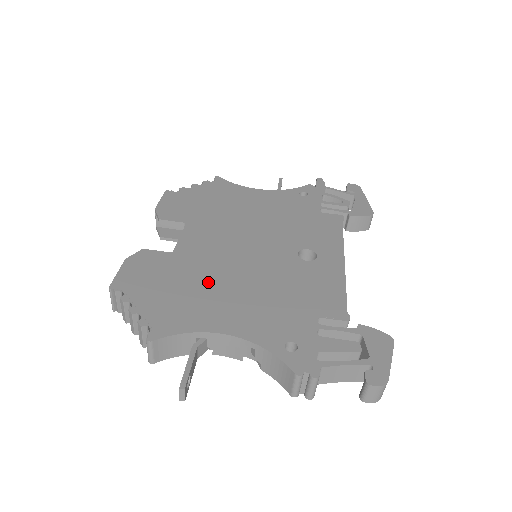
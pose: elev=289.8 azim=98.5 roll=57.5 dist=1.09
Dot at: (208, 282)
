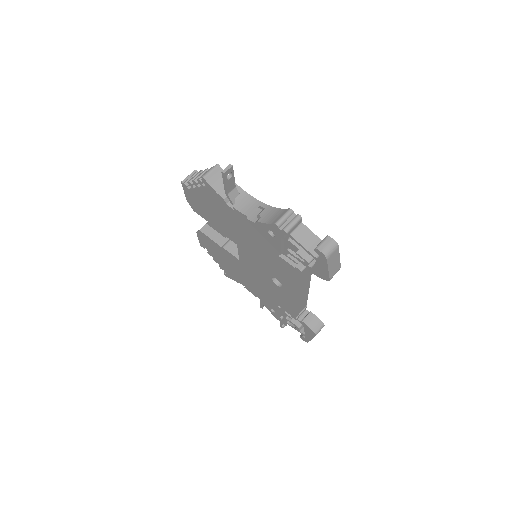
Dot at: occluded
